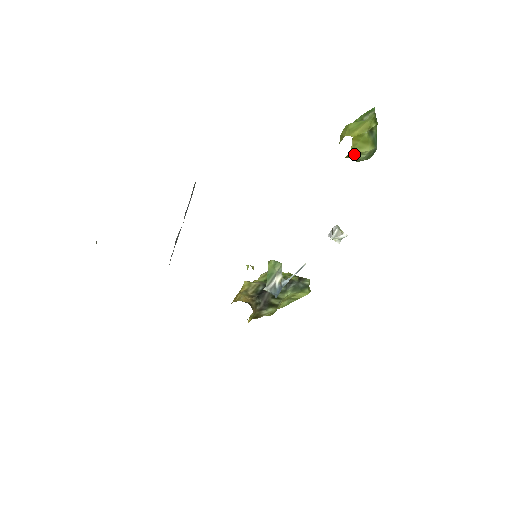
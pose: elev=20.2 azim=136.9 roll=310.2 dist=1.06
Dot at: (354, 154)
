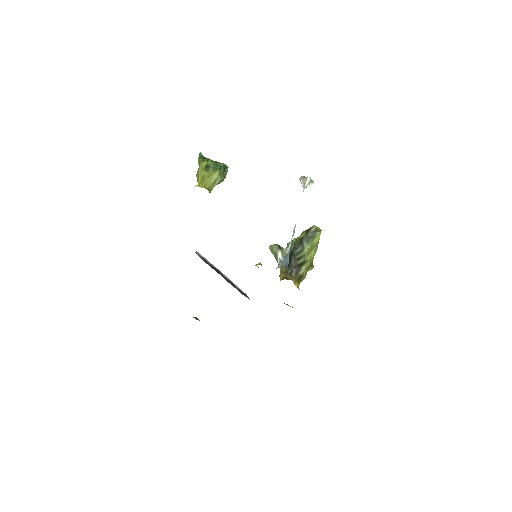
Dot at: (212, 186)
